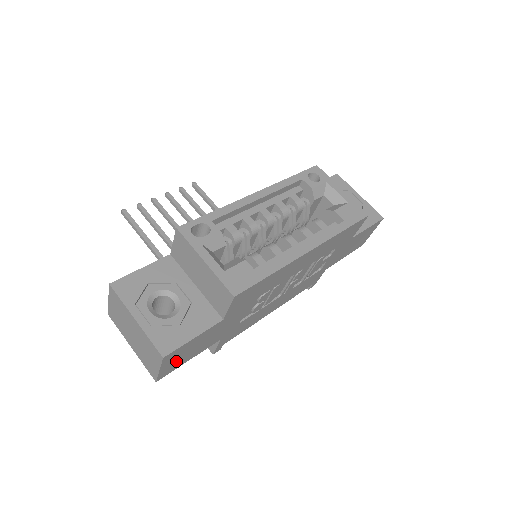
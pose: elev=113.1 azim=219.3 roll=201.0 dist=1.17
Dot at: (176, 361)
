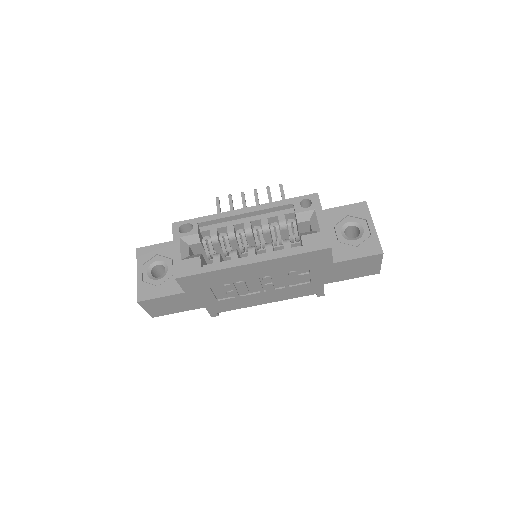
Dot at: (159, 309)
